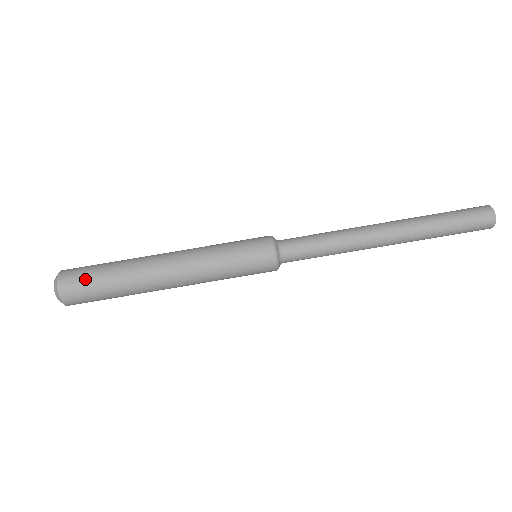
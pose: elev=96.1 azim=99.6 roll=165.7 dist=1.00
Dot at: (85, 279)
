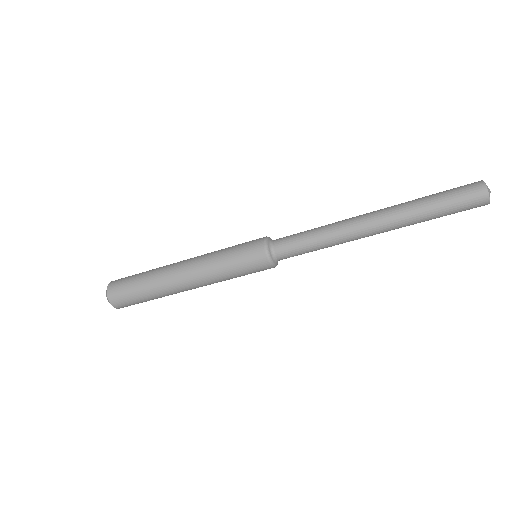
Dot at: (128, 298)
